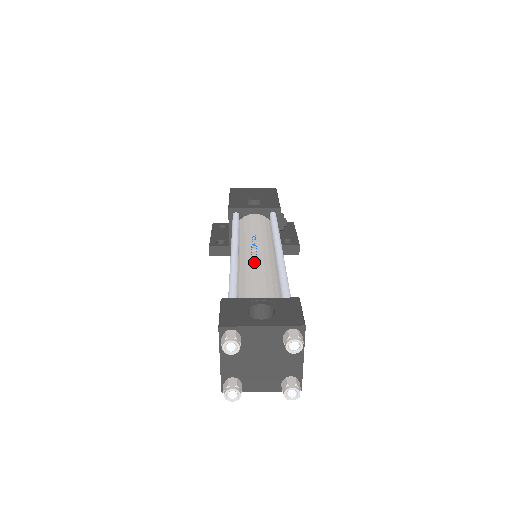
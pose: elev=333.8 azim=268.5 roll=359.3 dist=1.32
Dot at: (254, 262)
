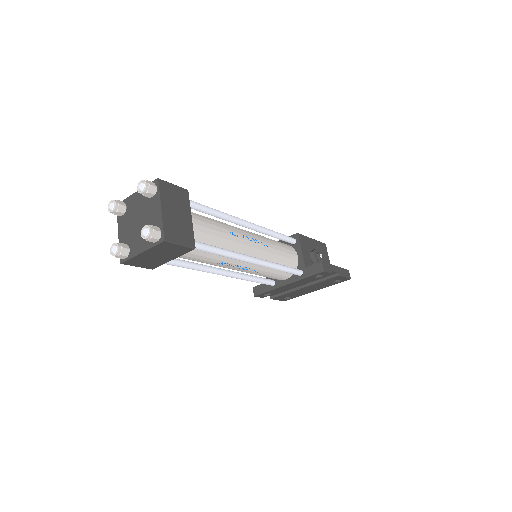
Dot at: occluded
